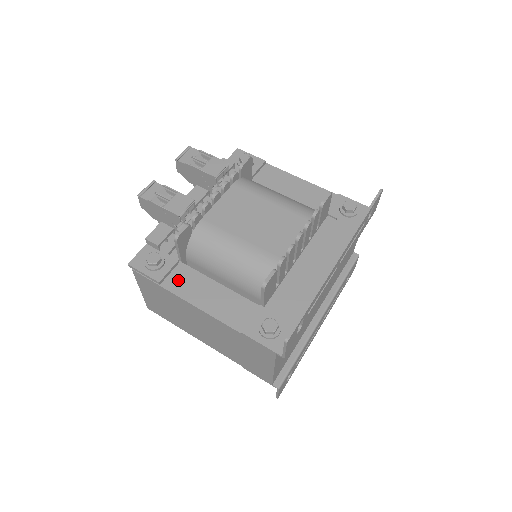
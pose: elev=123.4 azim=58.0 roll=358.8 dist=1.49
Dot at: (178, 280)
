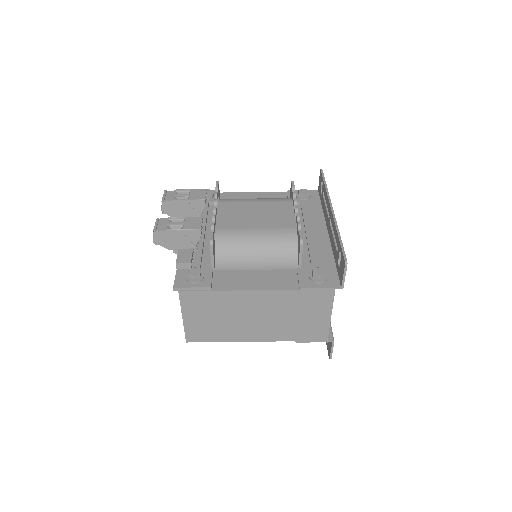
Dot at: (223, 281)
